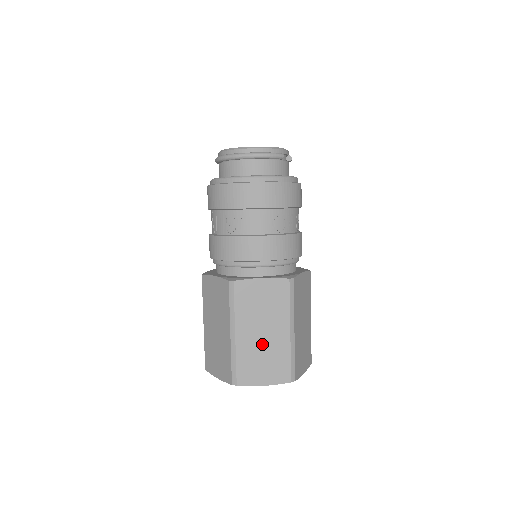
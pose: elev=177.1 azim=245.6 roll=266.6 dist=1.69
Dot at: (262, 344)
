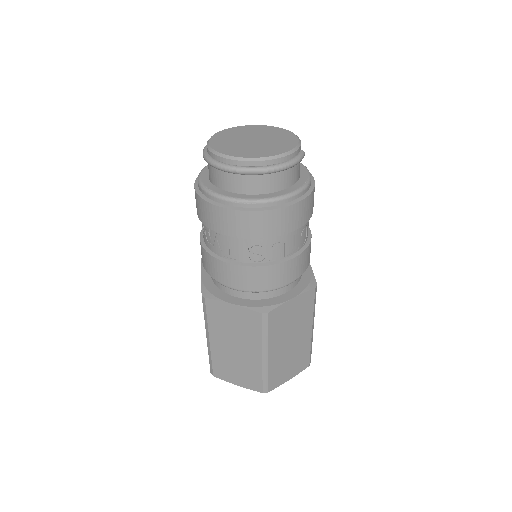
Dot at: (289, 351)
